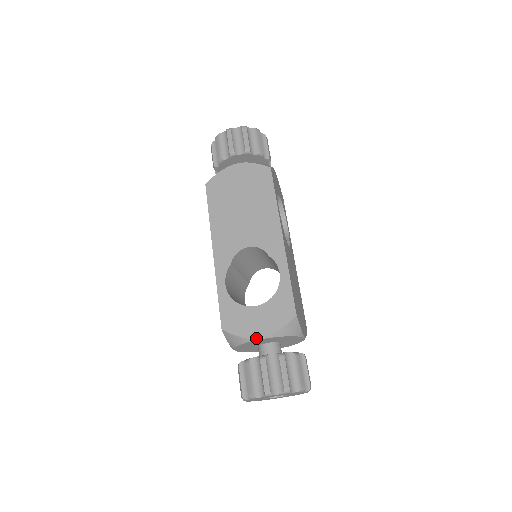
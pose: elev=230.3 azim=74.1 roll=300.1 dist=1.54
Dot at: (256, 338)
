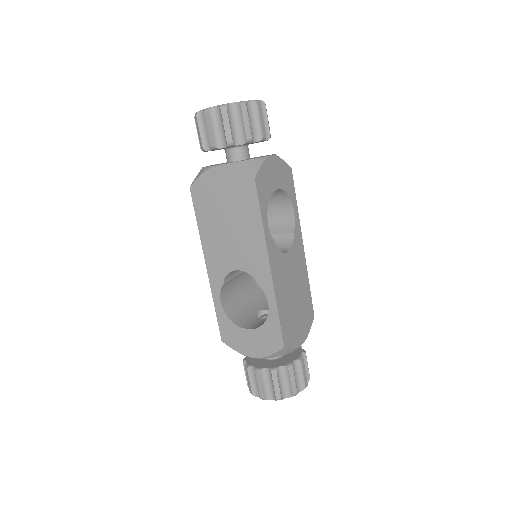
Dot at: (250, 357)
